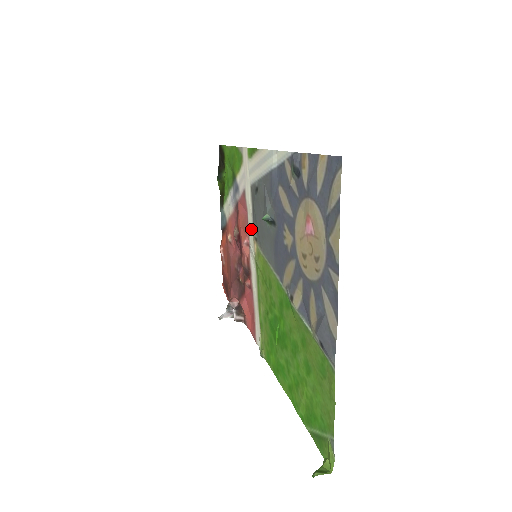
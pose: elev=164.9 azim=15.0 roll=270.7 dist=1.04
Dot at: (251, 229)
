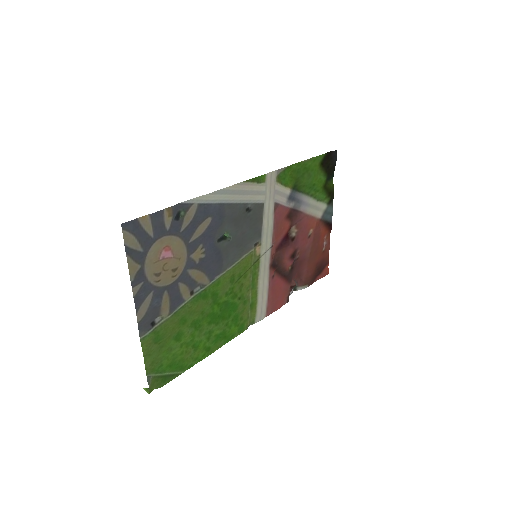
Dot at: (265, 235)
